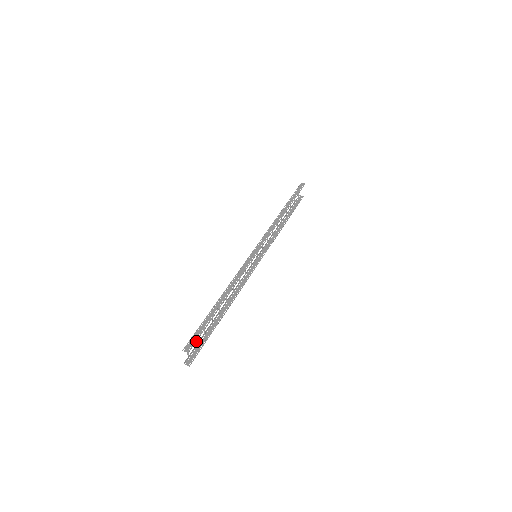
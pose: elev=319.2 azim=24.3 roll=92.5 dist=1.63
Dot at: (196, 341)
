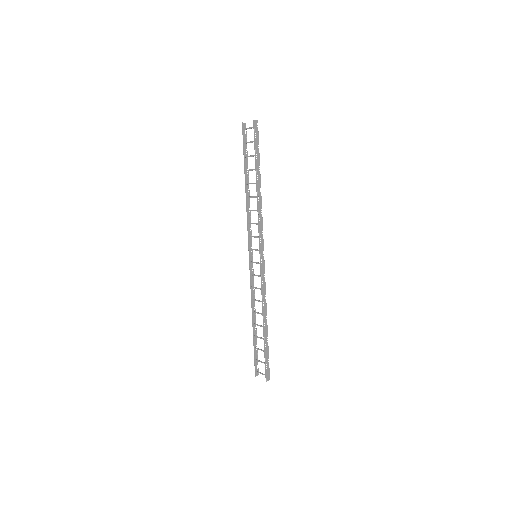
Dot at: (269, 369)
